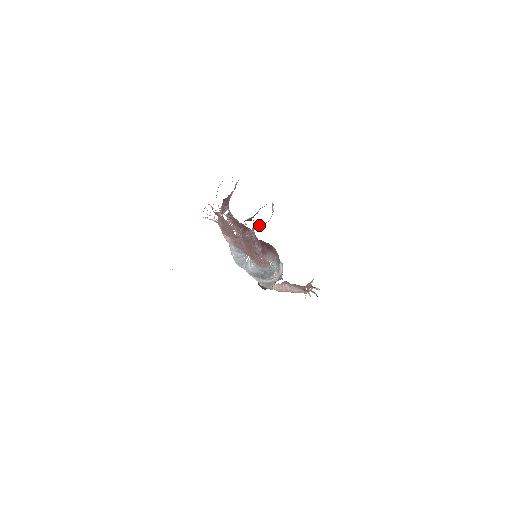
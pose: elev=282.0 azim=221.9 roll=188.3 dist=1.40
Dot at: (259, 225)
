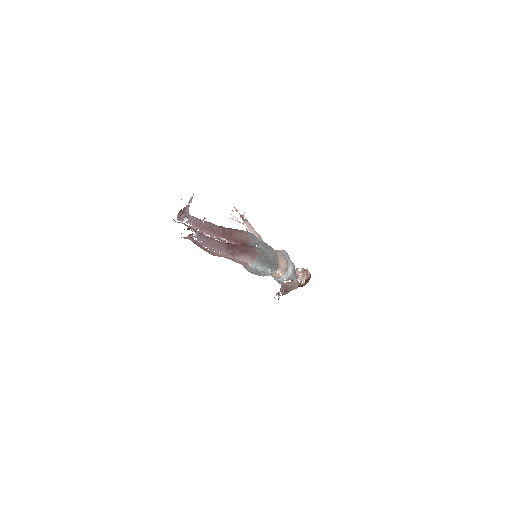
Dot at: (192, 233)
